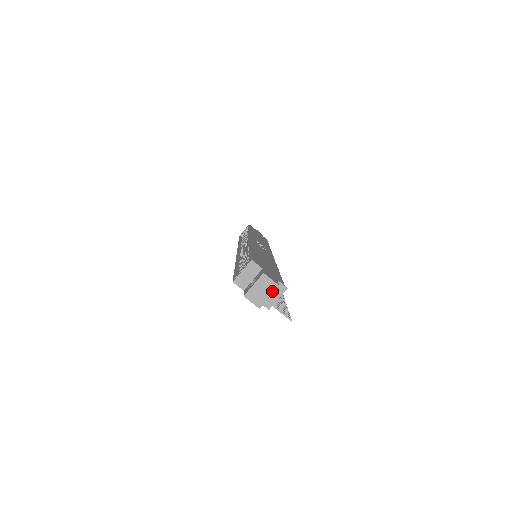
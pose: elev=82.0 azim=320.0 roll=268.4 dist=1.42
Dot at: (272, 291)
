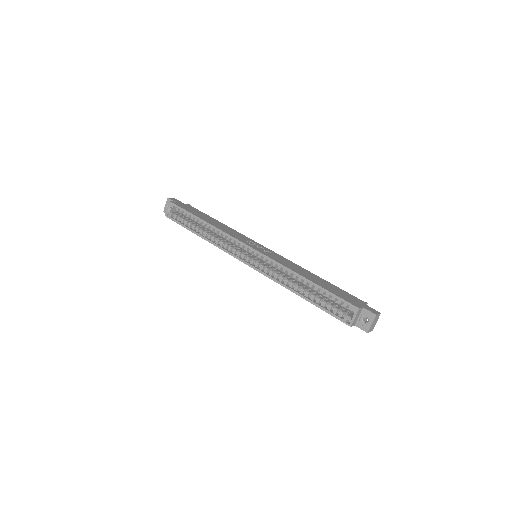
Dot at: (378, 318)
